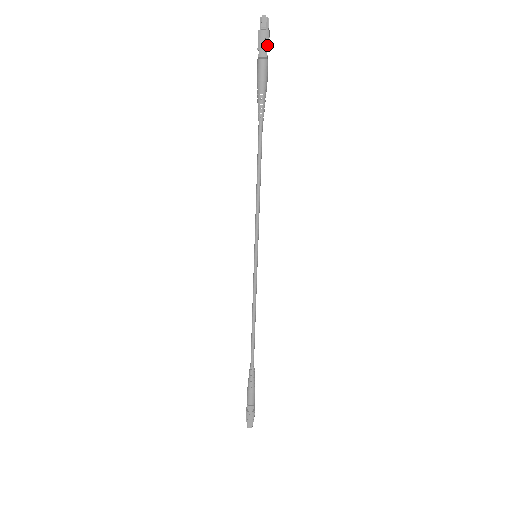
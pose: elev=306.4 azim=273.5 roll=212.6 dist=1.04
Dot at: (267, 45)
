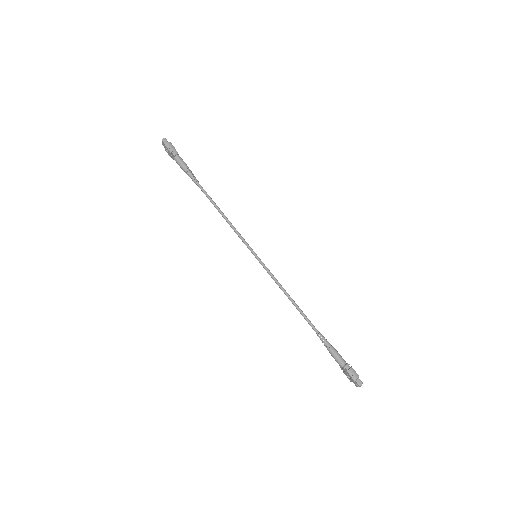
Dot at: (174, 148)
